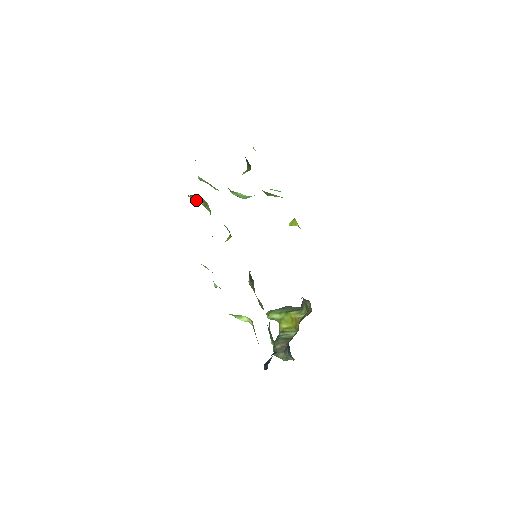
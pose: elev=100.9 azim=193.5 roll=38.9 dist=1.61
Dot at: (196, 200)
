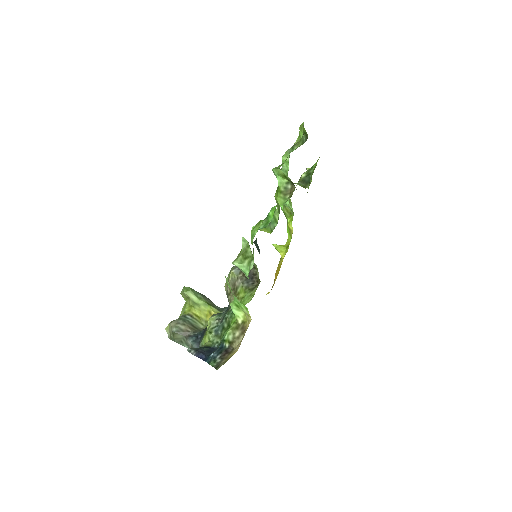
Dot at: (279, 179)
